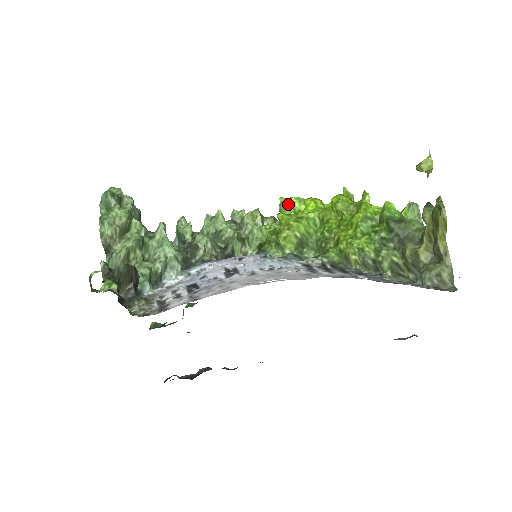
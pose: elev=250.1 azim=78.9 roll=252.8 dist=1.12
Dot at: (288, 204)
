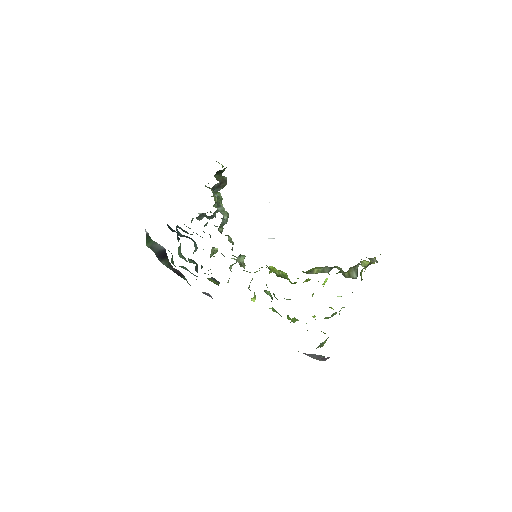
Dot at: occluded
